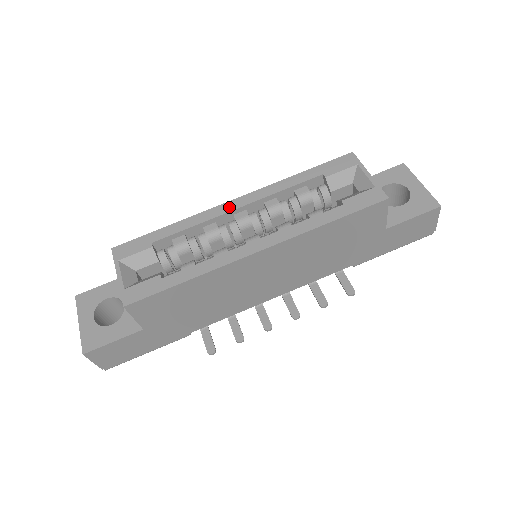
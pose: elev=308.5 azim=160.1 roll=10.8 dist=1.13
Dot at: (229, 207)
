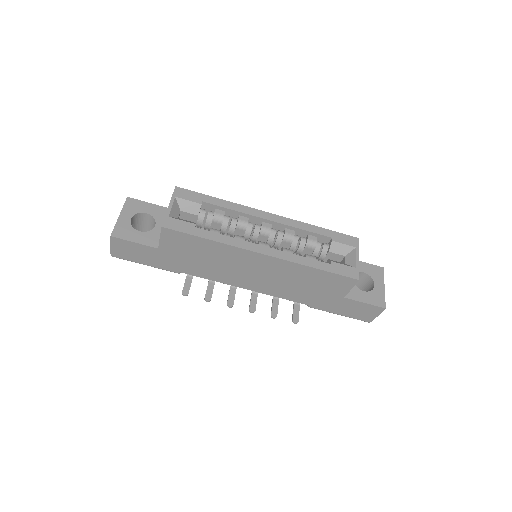
Dot at: (263, 215)
